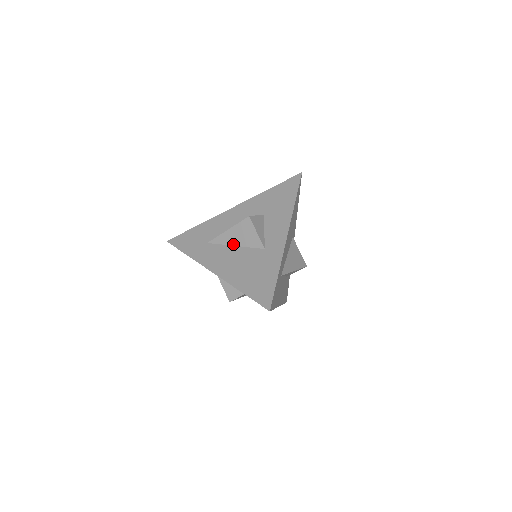
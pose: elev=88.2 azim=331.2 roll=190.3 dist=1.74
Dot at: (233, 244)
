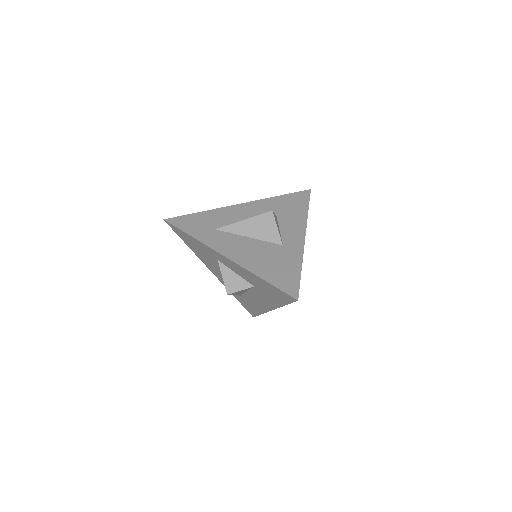
Dot at: (247, 235)
